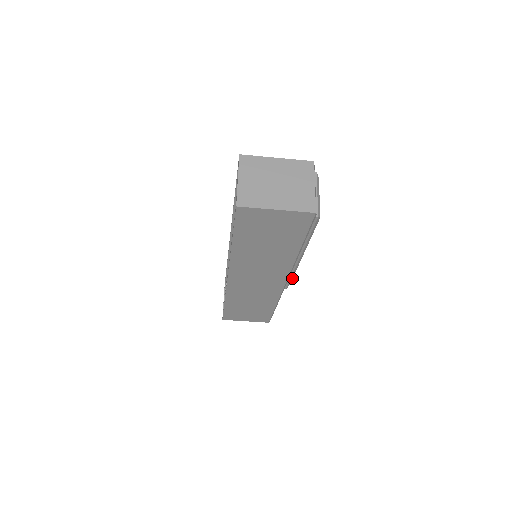
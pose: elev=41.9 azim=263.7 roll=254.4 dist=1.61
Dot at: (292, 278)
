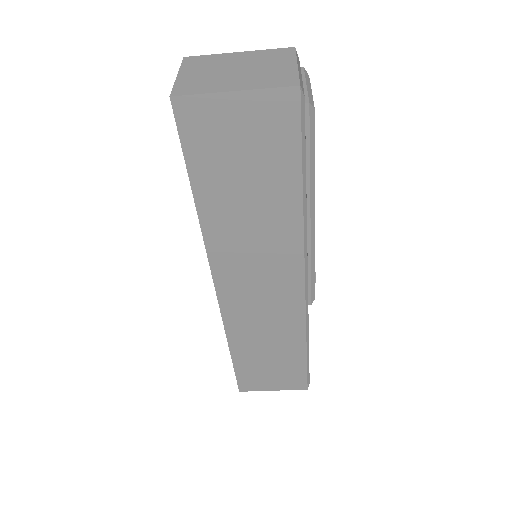
Dot at: (314, 280)
